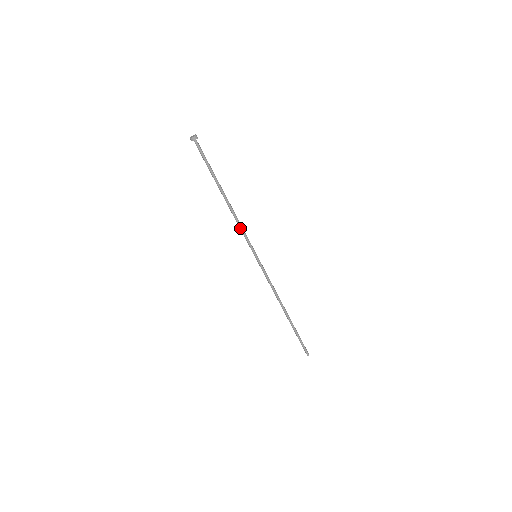
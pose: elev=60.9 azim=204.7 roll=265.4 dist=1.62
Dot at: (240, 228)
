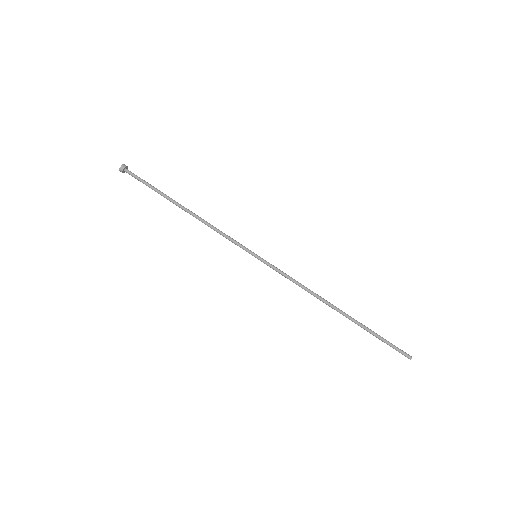
Dot at: (219, 232)
